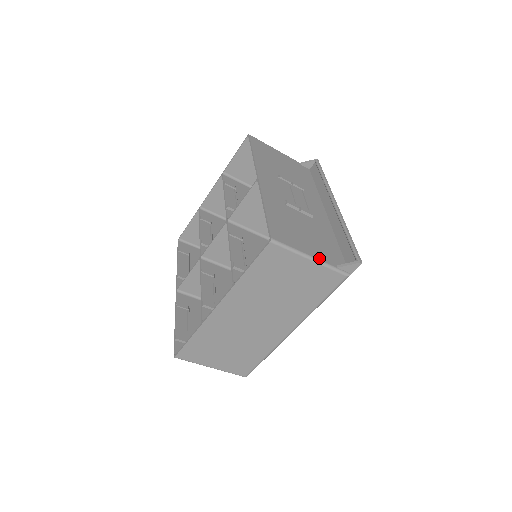
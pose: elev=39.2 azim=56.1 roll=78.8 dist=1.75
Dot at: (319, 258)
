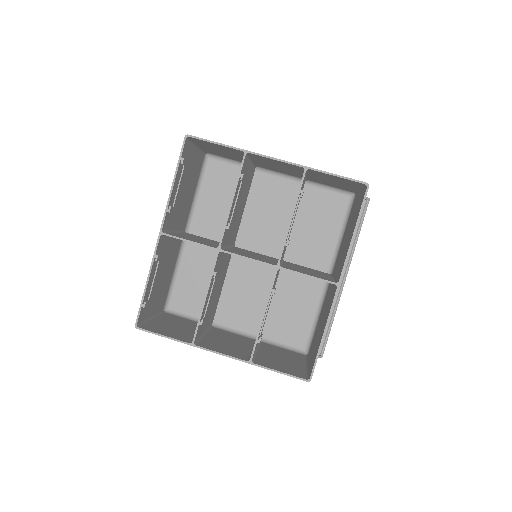
Dot at: occluded
